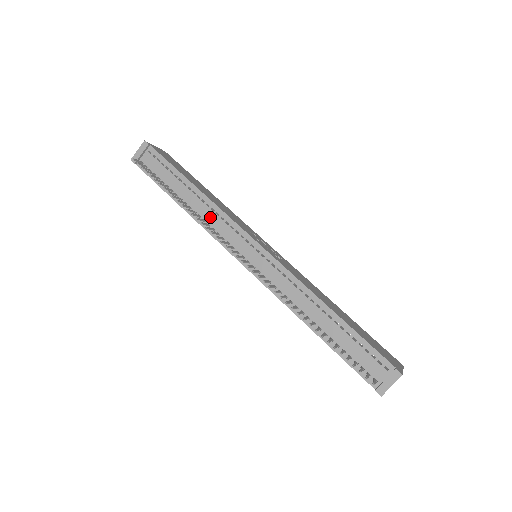
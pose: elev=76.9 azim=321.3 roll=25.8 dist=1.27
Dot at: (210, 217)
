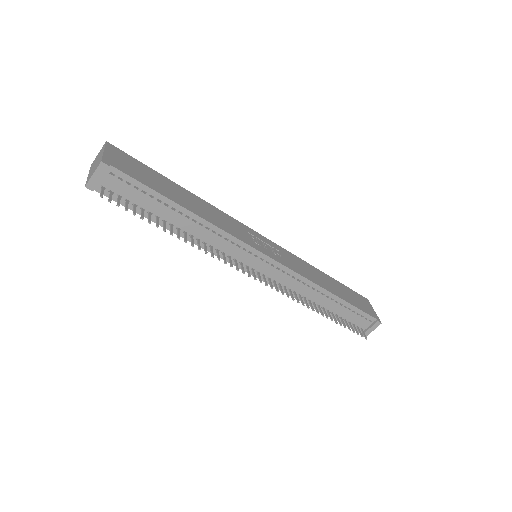
Dot at: (212, 239)
